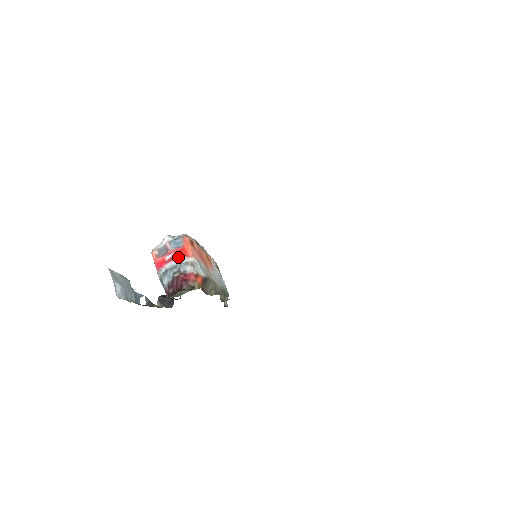
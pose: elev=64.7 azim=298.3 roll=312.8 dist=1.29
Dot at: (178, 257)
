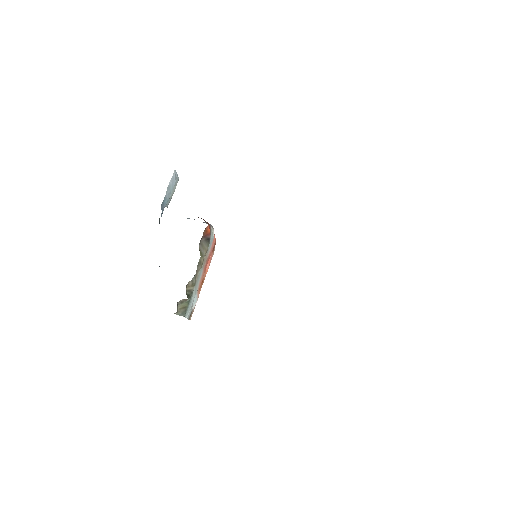
Dot at: occluded
